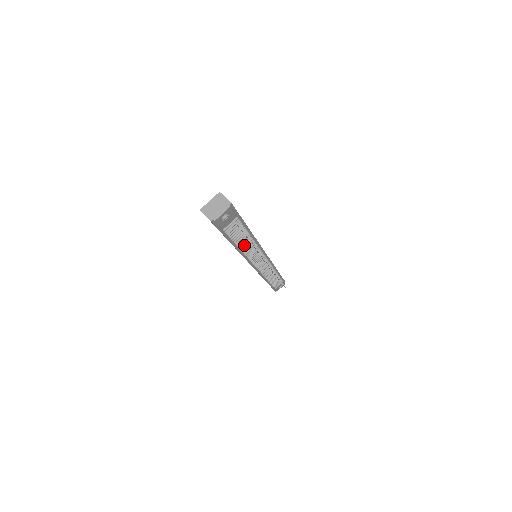
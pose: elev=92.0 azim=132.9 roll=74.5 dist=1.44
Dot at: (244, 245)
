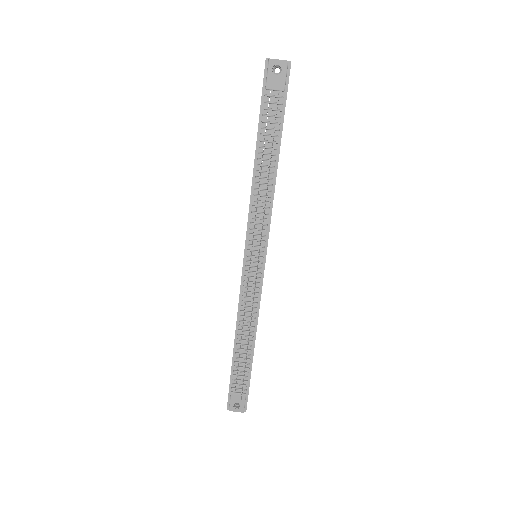
Dot at: (263, 171)
